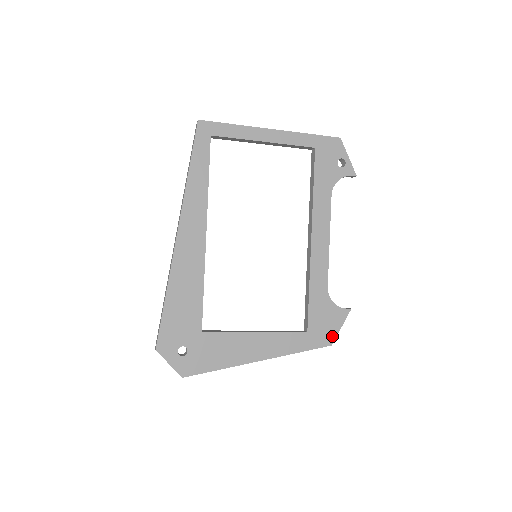
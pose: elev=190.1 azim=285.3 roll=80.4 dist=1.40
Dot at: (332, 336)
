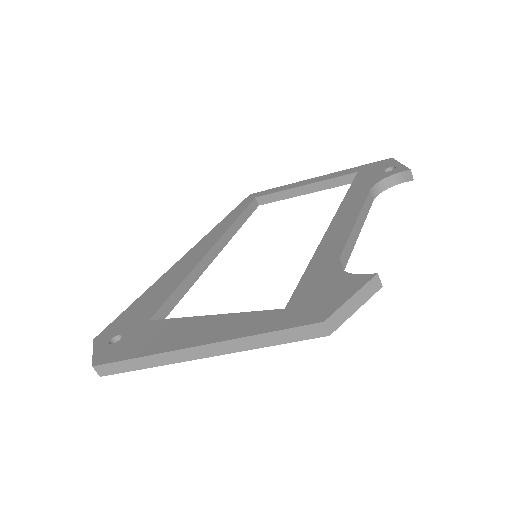
Dot at: (328, 310)
